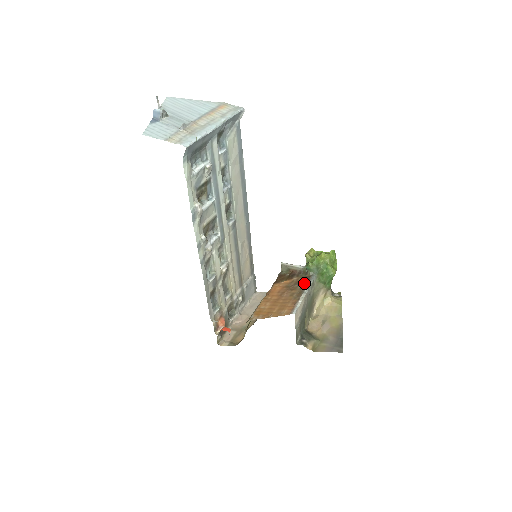
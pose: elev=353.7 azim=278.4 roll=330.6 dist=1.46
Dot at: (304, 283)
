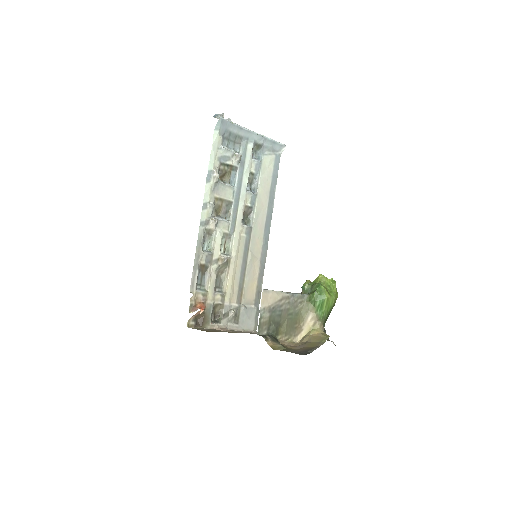
Dot at: occluded
